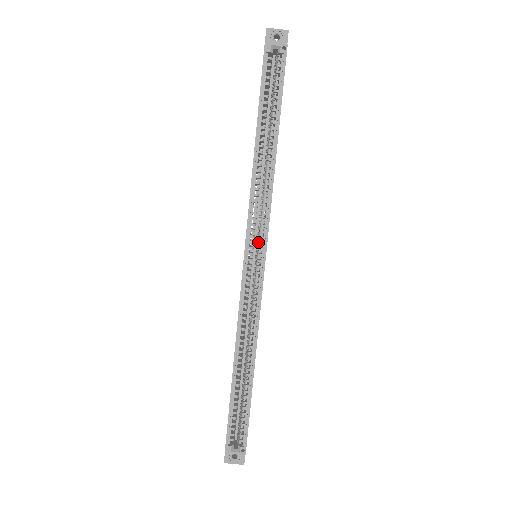
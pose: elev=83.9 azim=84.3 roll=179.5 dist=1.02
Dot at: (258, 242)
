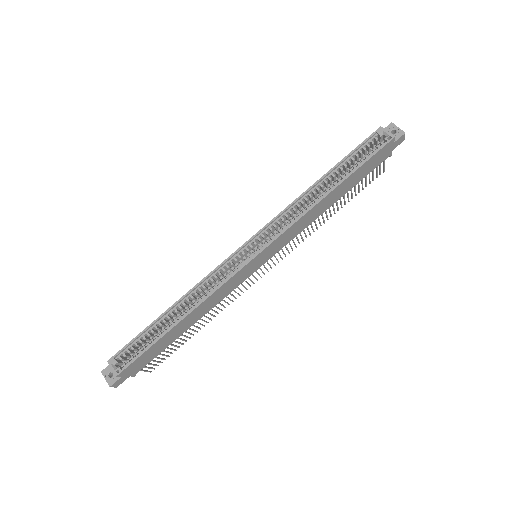
Dot at: (263, 243)
